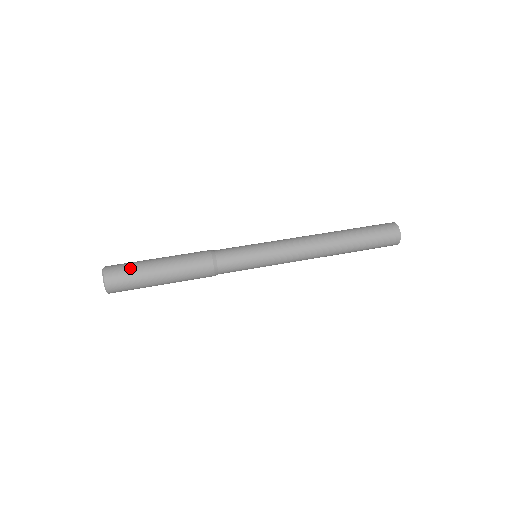
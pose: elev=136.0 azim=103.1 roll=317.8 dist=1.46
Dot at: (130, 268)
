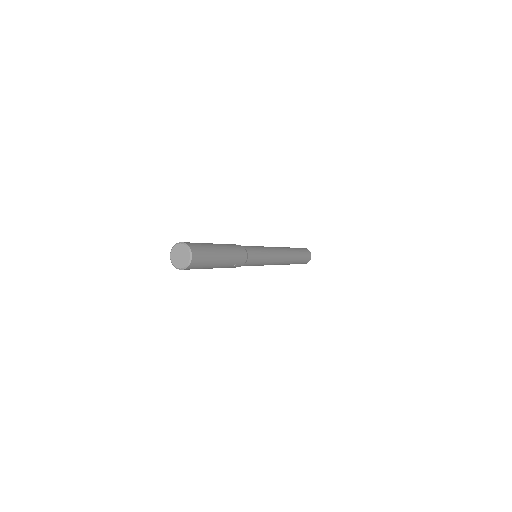
Dot at: (197, 243)
